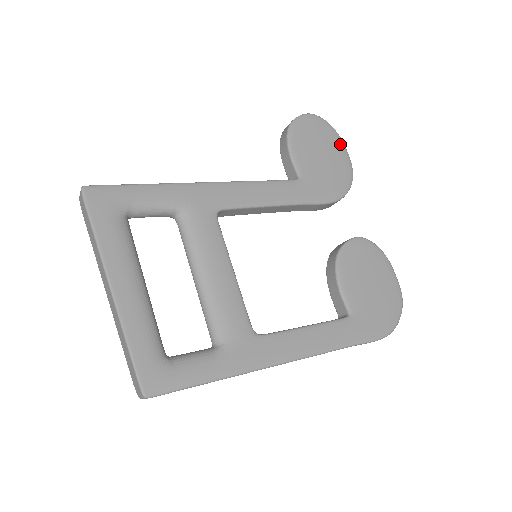
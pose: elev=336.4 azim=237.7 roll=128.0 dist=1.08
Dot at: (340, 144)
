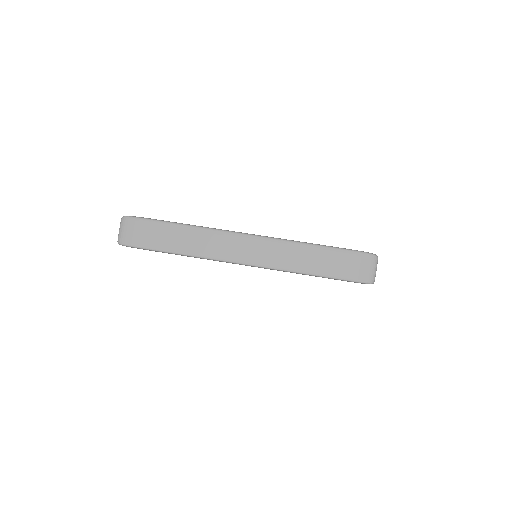
Dot at: occluded
